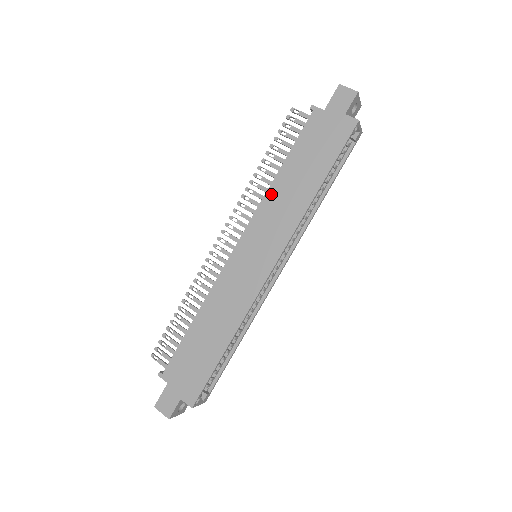
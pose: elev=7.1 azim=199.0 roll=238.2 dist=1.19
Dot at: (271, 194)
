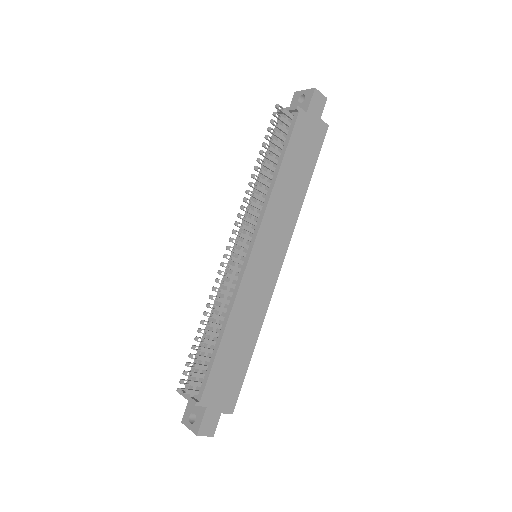
Dot at: (275, 197)
